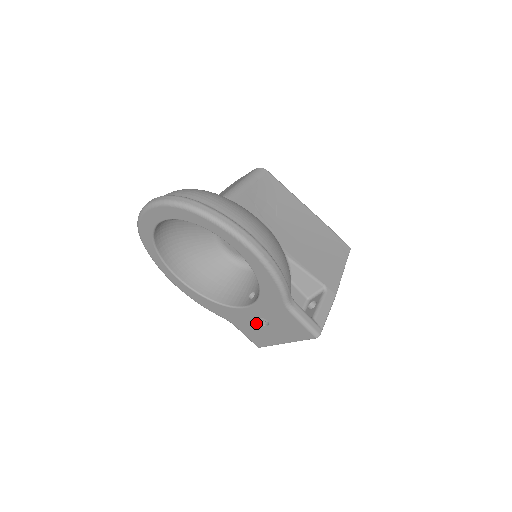
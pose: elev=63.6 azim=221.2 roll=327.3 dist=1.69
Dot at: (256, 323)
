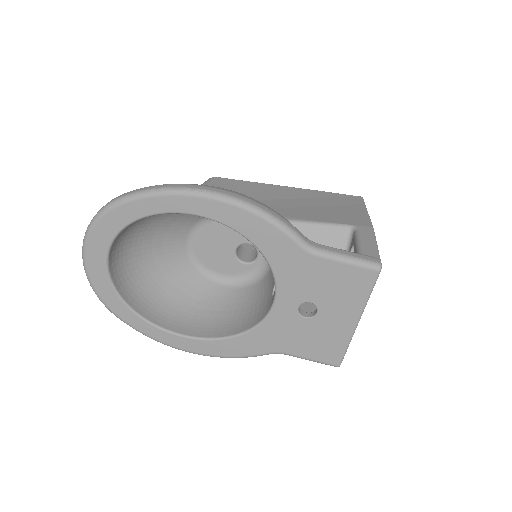
Dot at: (303, 321)
